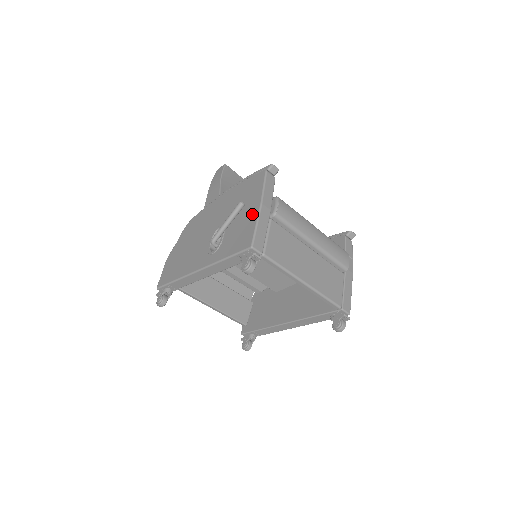
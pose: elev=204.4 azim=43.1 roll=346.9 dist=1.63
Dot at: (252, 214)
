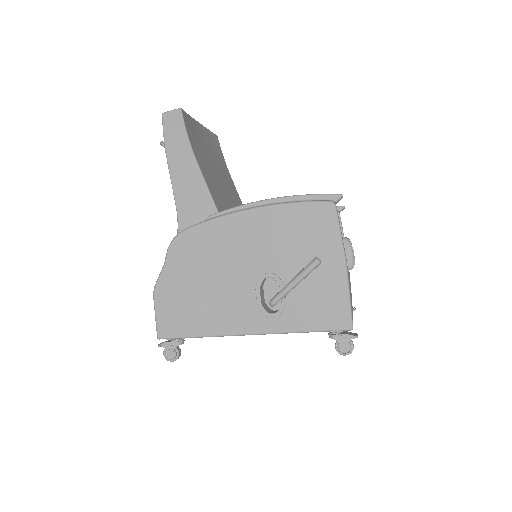
Dot at: (335, 277)
